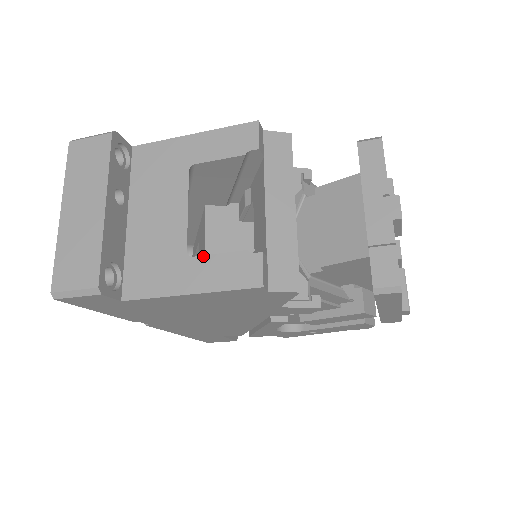
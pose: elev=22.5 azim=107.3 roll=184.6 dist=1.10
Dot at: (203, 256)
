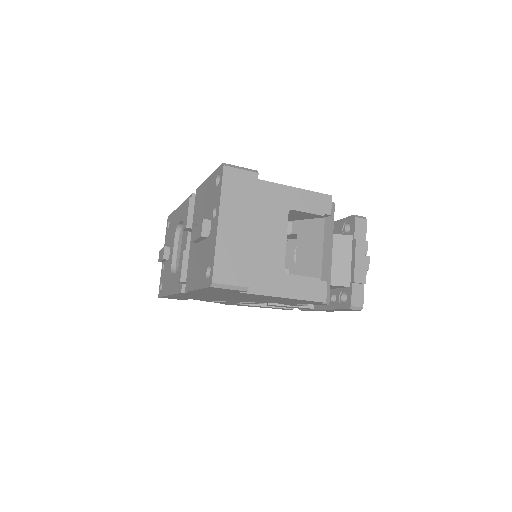
Dot at: (294, 275)
